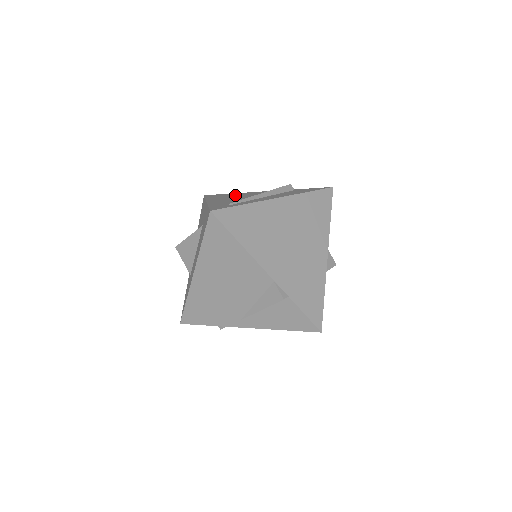
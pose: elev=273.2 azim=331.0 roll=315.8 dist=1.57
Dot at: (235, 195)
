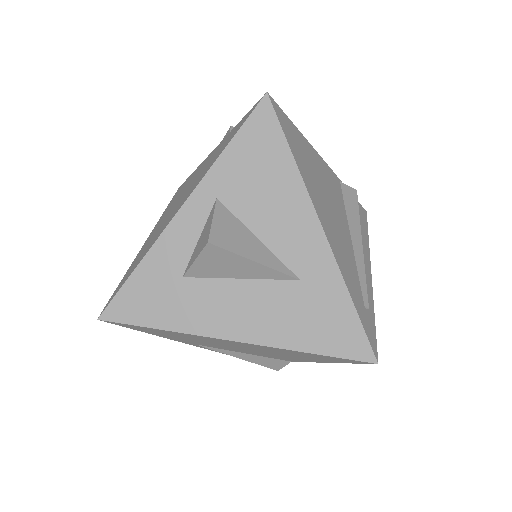
Dot at: (318, 174)
